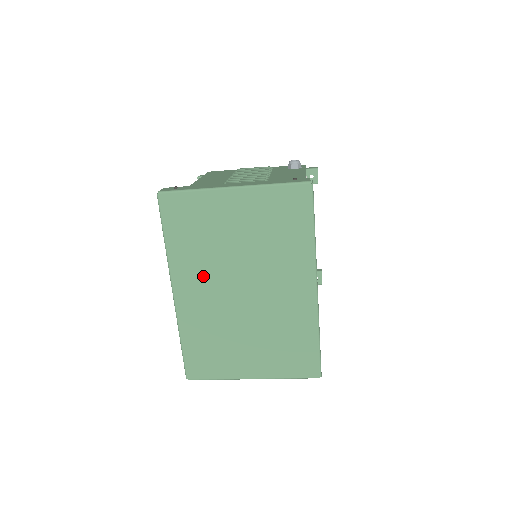
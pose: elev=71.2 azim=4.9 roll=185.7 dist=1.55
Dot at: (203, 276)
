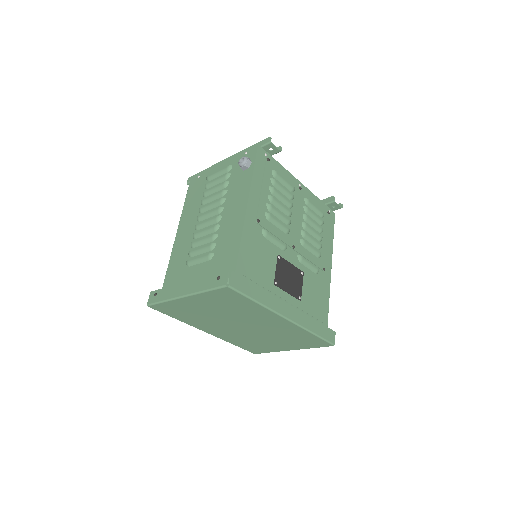
Dot at: (214, 326)
